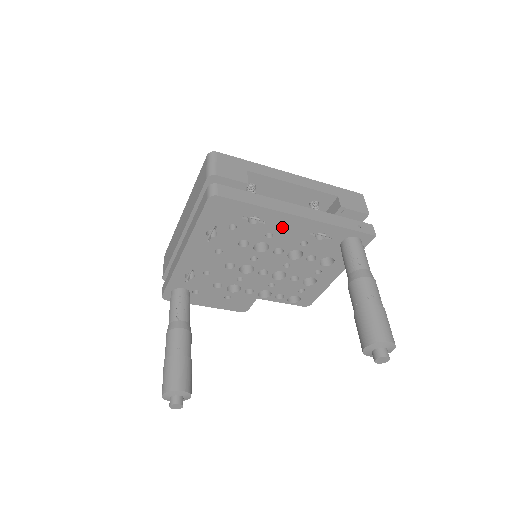
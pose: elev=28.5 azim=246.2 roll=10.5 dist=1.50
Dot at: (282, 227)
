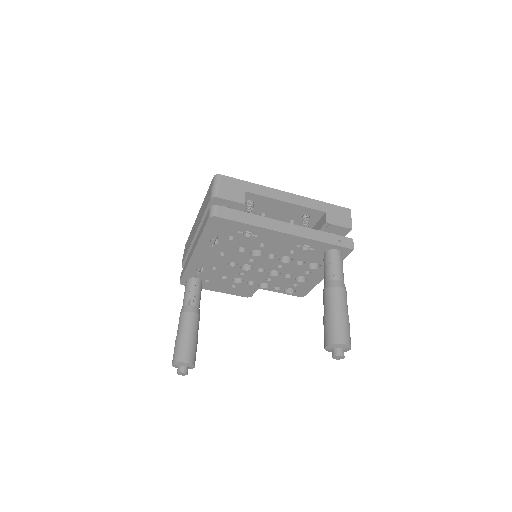
Dot at: (272, 240)
